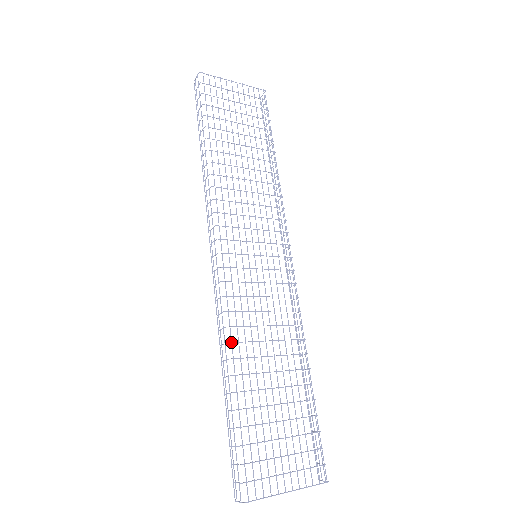
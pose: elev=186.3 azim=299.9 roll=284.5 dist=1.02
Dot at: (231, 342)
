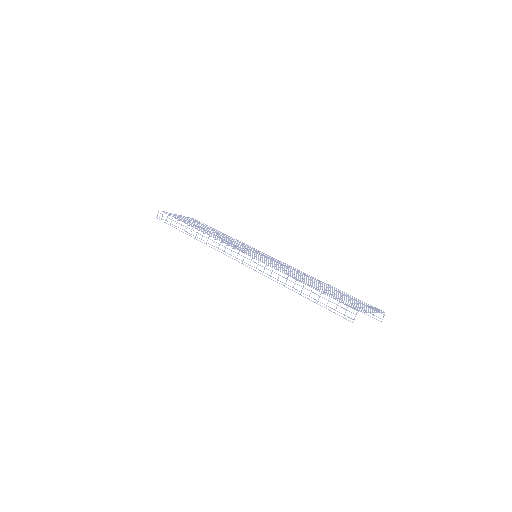
Dot at: (282, 272)
